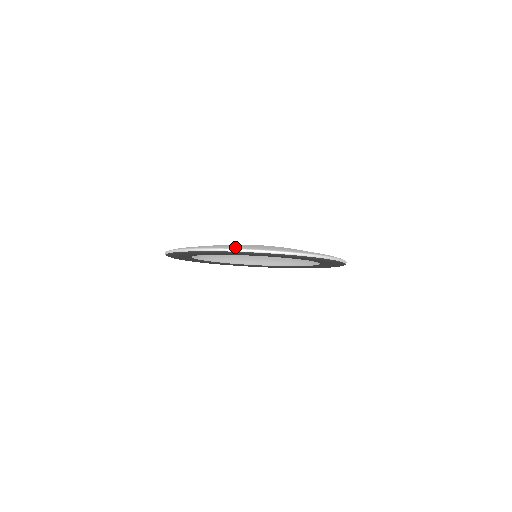
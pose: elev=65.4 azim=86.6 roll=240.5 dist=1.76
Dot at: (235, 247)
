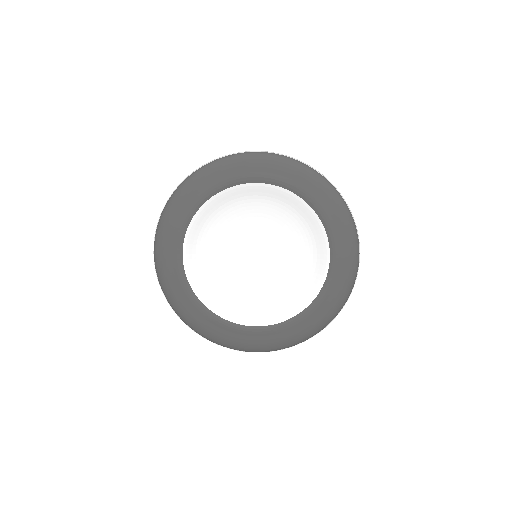
Dot at: (267, 157)
